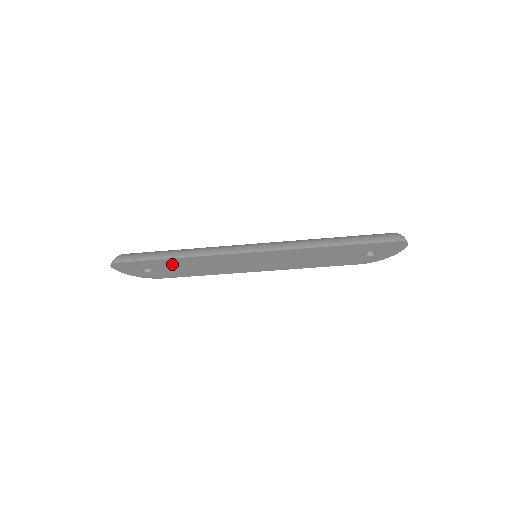
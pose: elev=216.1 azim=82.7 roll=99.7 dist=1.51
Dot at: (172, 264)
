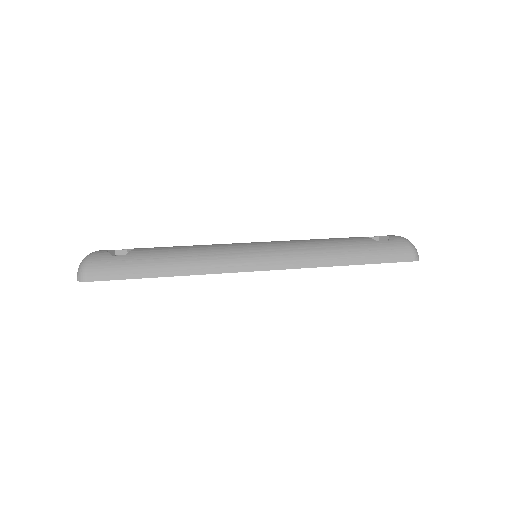
Dot at: occluded
